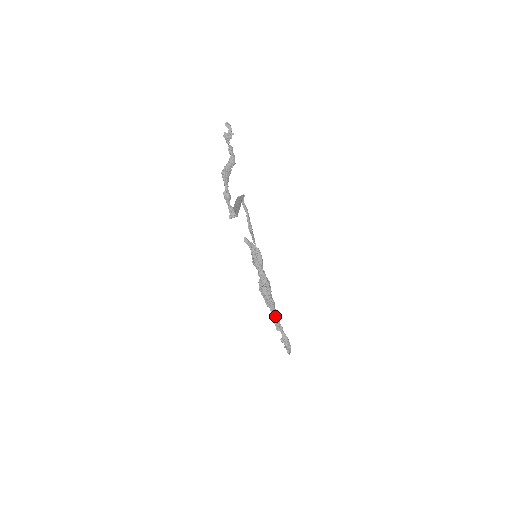
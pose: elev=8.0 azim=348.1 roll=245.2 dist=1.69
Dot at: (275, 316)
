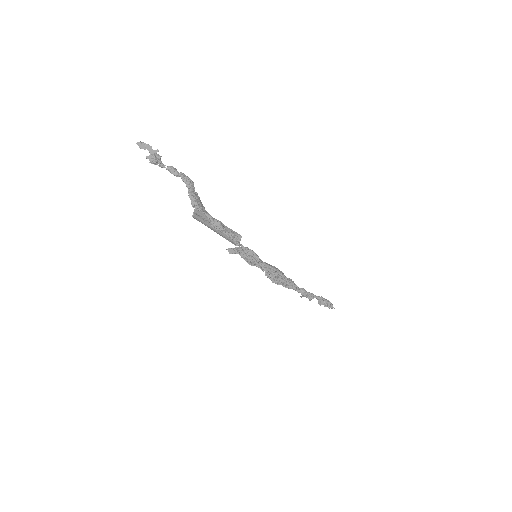
Dot at: (301, 290)
